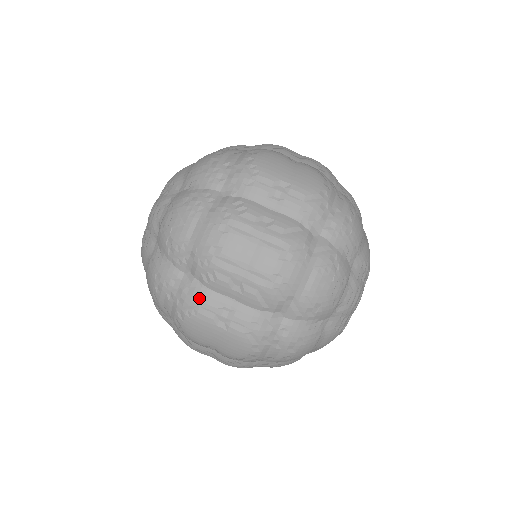
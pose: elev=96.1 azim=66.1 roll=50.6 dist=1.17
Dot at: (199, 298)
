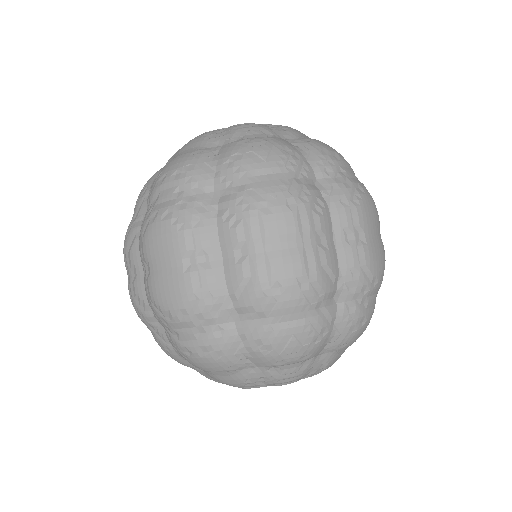
Dot at: (200, 222)
